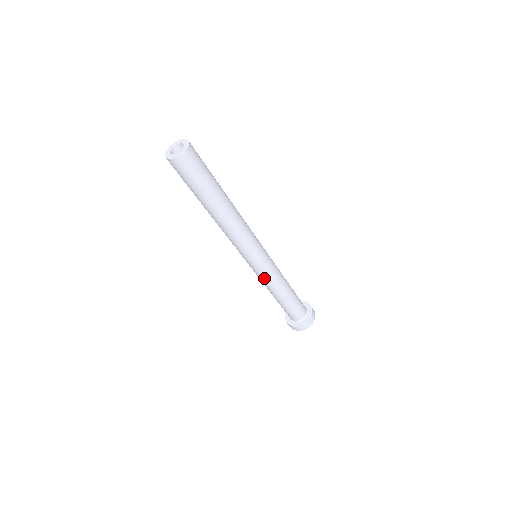
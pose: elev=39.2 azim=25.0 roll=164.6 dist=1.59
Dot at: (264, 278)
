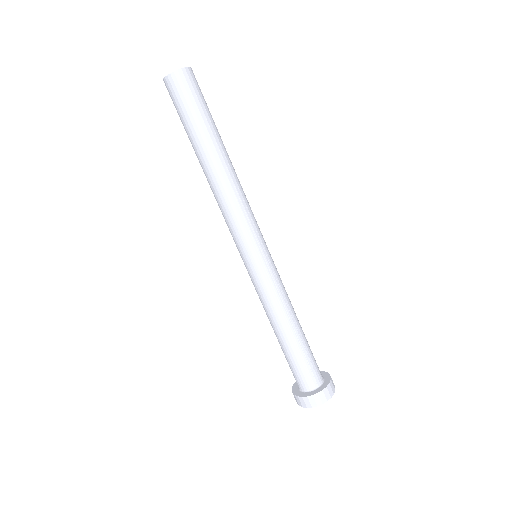
Dot at: (268, 288)
